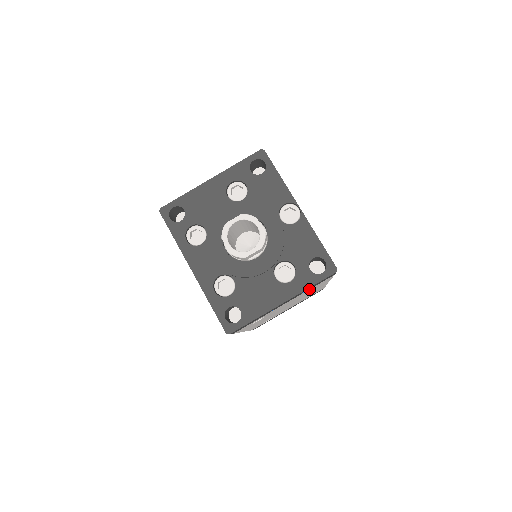
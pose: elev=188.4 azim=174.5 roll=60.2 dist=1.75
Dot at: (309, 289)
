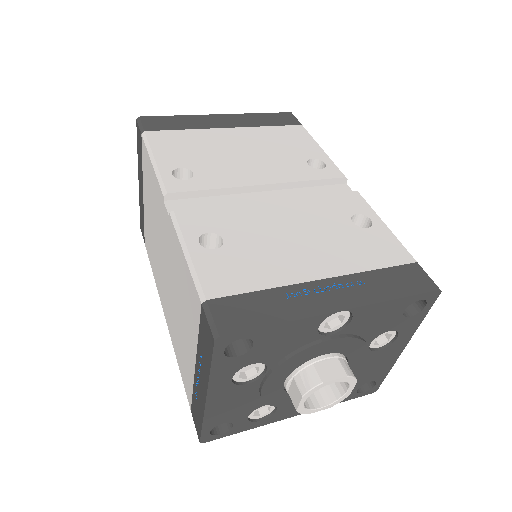
Dot at: occluded
